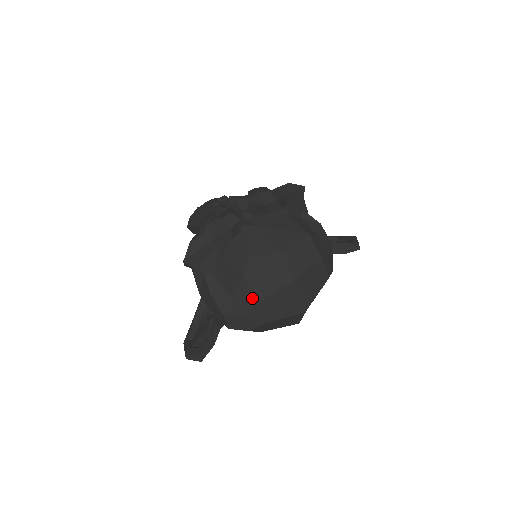
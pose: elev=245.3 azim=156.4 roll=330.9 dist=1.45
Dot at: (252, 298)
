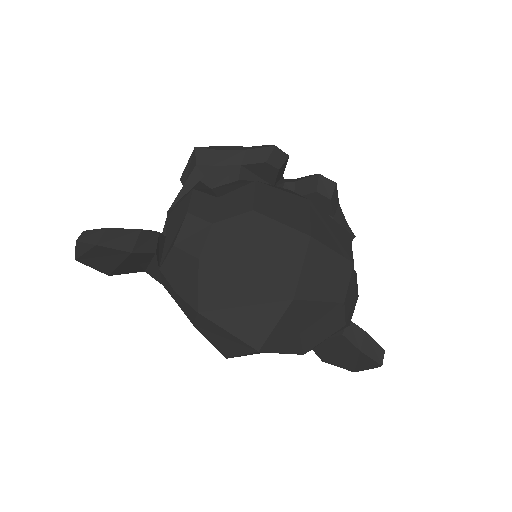
Dot at: (248, 204)
